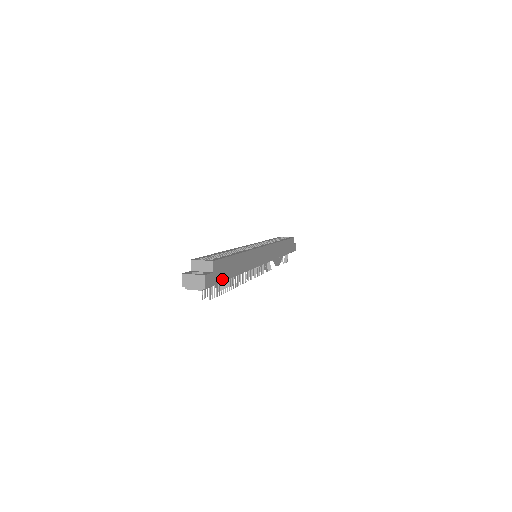
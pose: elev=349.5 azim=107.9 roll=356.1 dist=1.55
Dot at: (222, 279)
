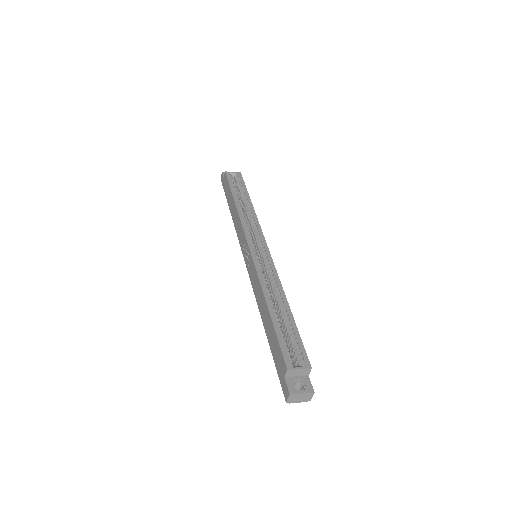
Dot at: occluded
